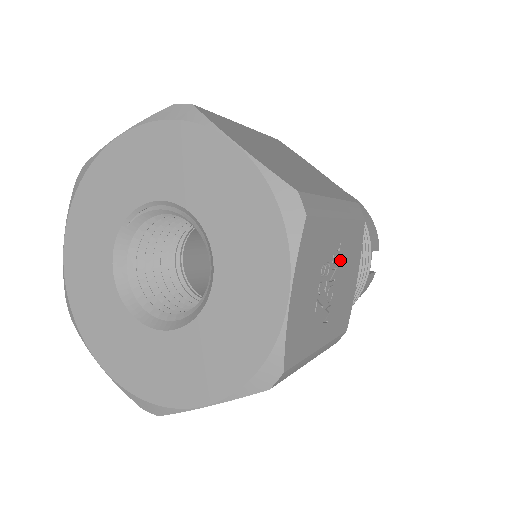
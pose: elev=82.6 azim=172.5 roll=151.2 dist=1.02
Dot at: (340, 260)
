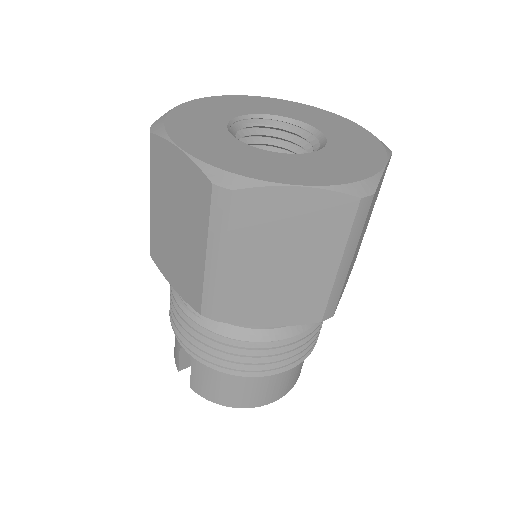
Dot at: occluded
